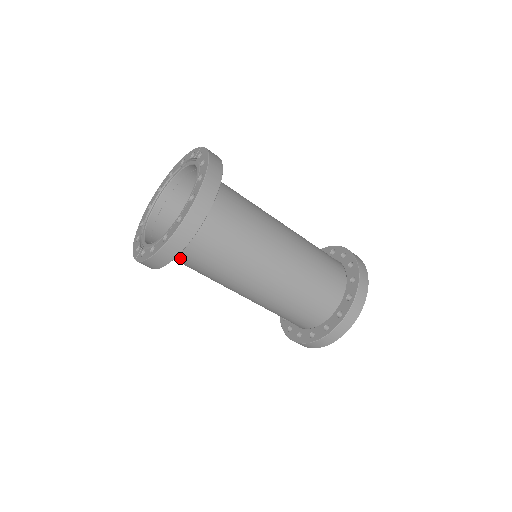
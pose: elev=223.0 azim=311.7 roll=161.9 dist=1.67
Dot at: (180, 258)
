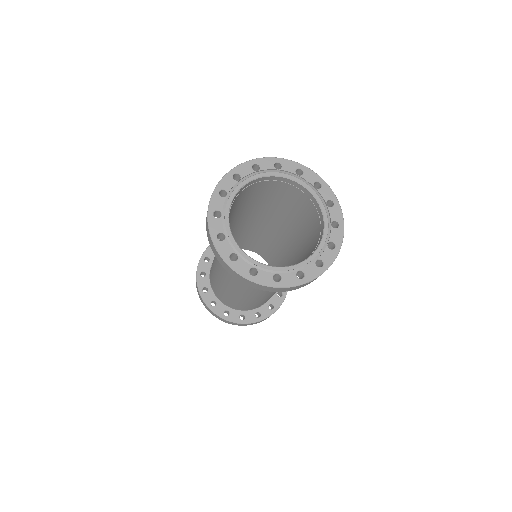
Dot at: occluded
